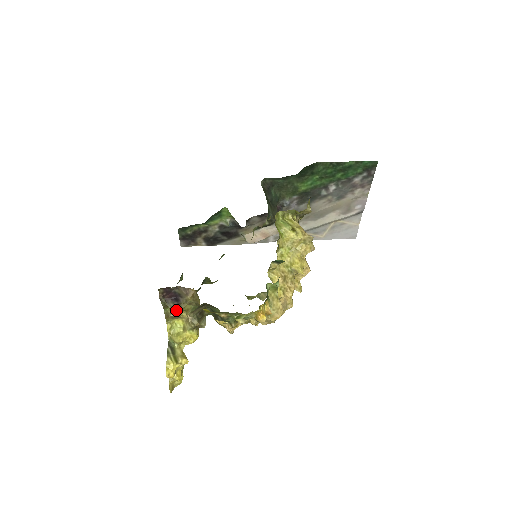
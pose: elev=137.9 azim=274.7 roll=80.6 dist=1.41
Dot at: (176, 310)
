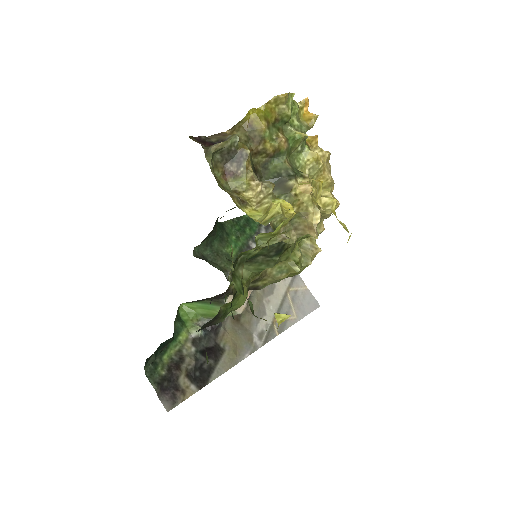
Dot at: (231, 138)
